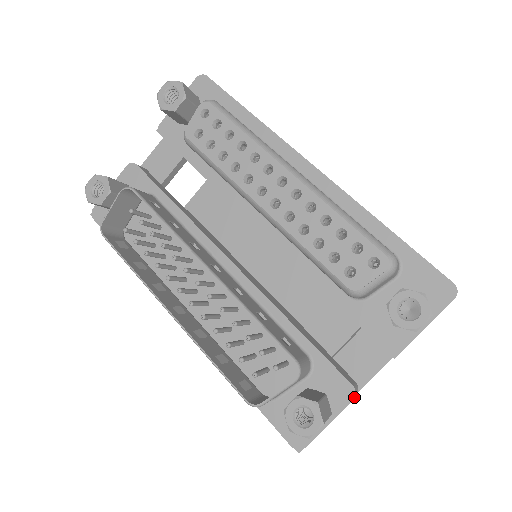
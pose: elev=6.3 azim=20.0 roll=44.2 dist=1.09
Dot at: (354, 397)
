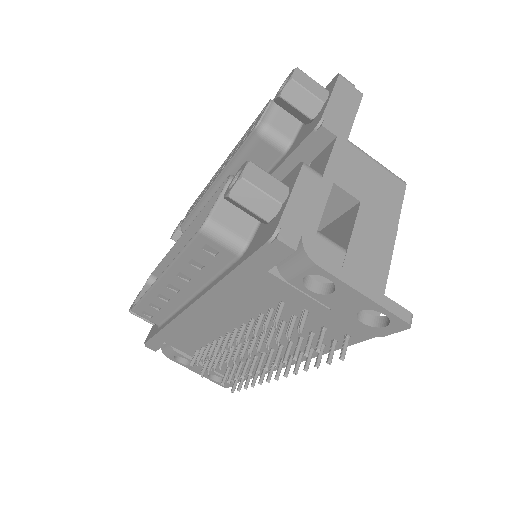
Dot at: (302, 164)
